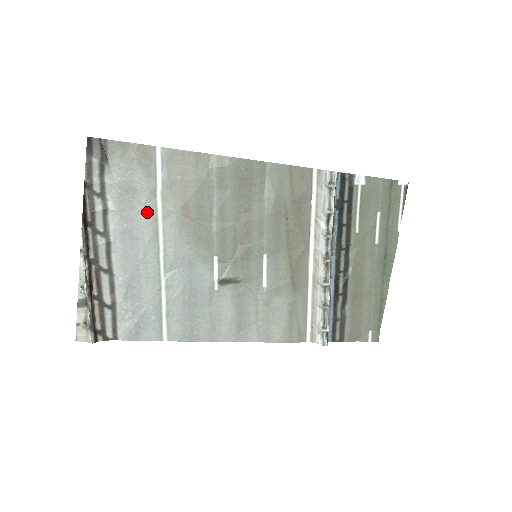
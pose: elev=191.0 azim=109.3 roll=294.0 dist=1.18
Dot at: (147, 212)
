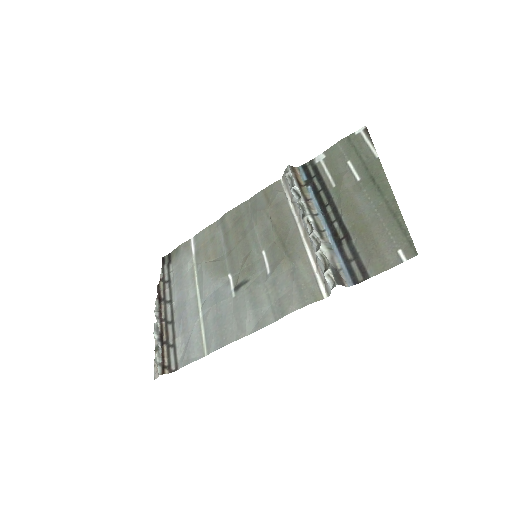
Dot at: (189, 274)
